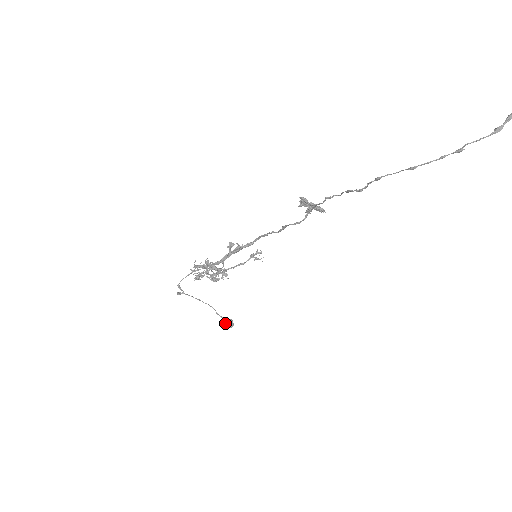
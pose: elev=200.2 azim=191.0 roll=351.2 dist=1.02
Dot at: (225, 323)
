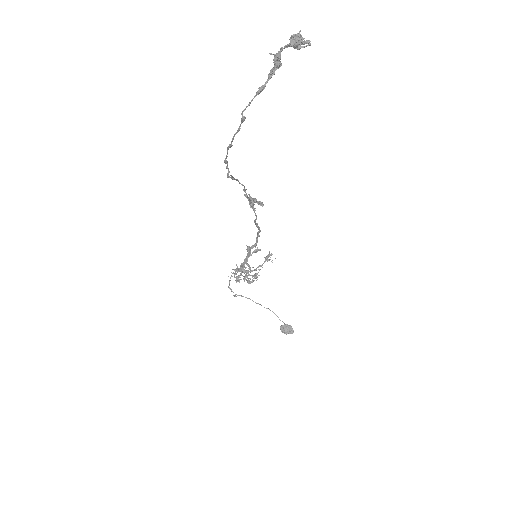
Dot at: (284, 328)
